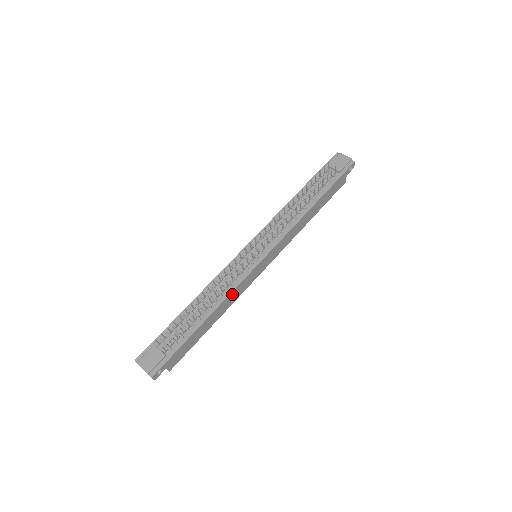
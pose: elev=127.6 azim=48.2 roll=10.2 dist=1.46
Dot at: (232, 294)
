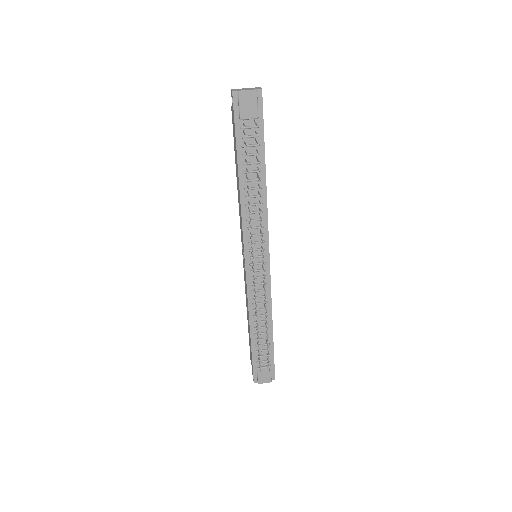
Dot at: (270, 298)
